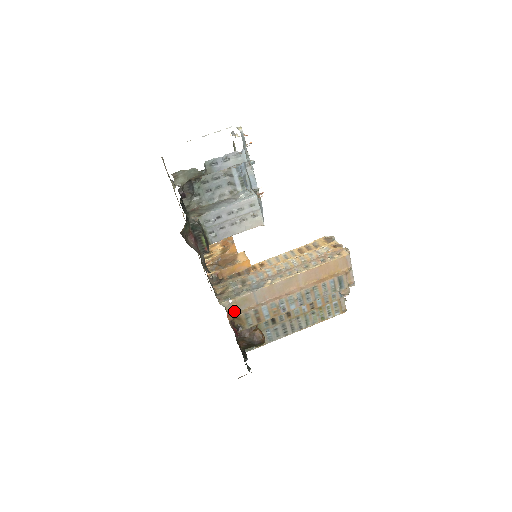
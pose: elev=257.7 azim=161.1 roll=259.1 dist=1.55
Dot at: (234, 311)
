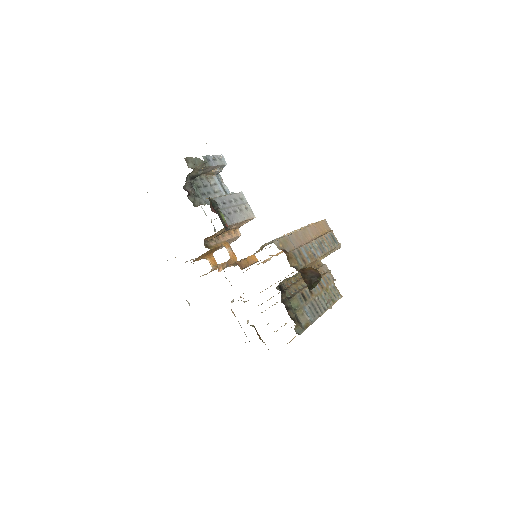
Dot at: (284, 249)
